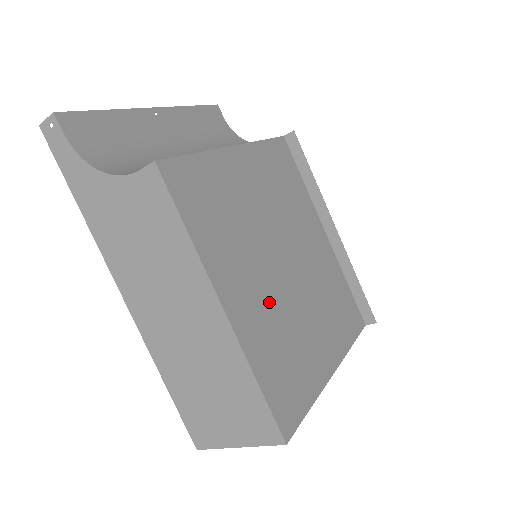
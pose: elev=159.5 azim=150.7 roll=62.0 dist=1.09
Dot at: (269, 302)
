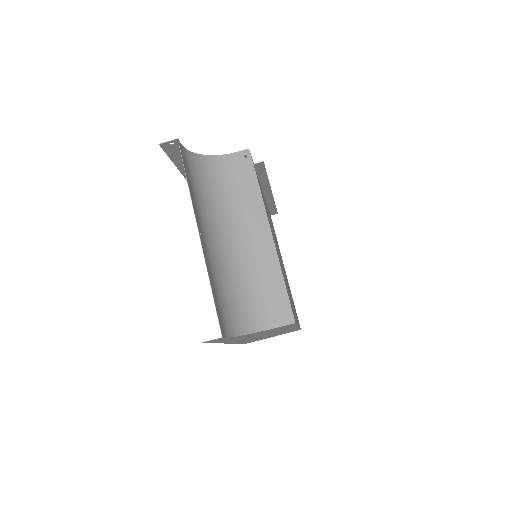
Dot at: occluded
